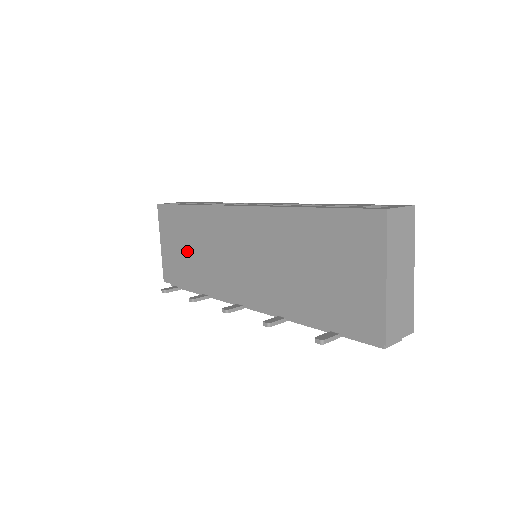
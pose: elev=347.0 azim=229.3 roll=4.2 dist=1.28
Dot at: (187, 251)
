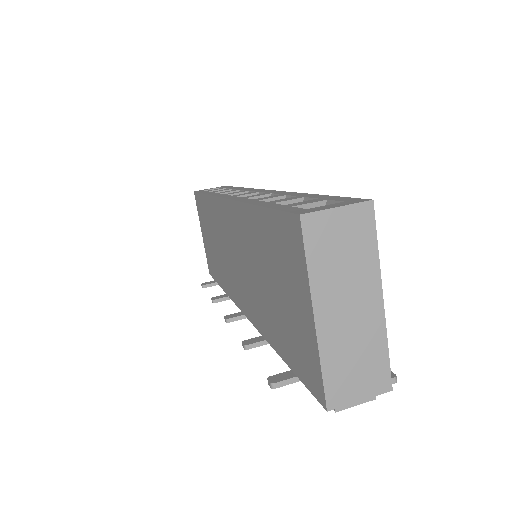
Dot at: (212, 245)
